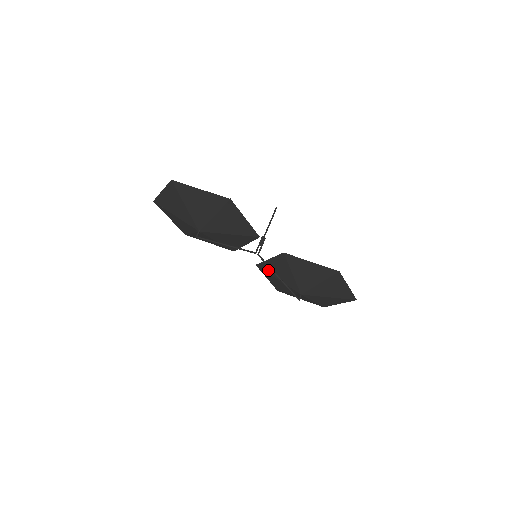
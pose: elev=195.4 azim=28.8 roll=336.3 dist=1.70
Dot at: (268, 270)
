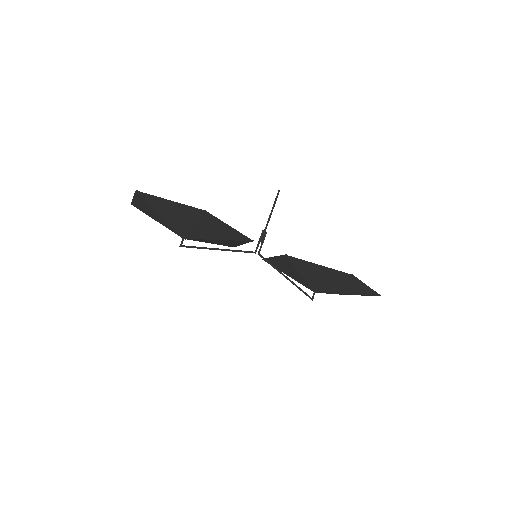
Dot at: (275, 266)
